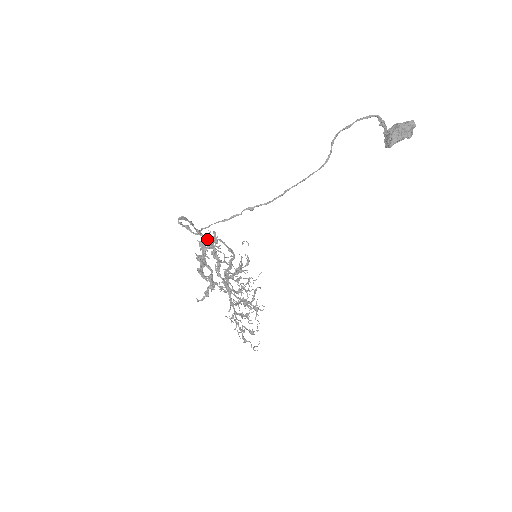
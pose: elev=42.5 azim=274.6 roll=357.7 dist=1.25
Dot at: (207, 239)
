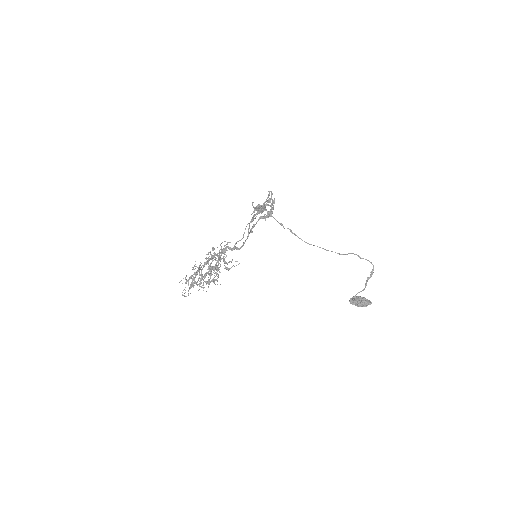
Dot at: occluded
